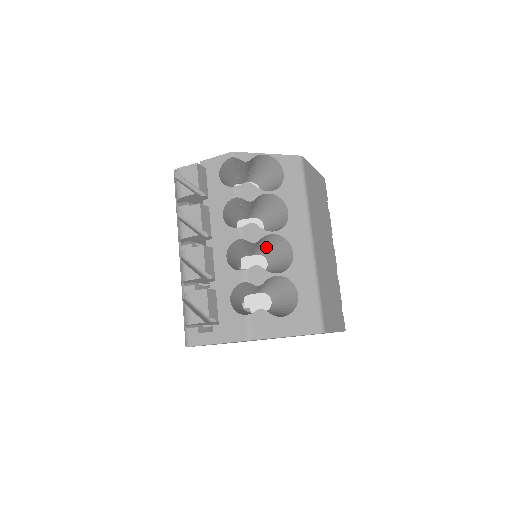
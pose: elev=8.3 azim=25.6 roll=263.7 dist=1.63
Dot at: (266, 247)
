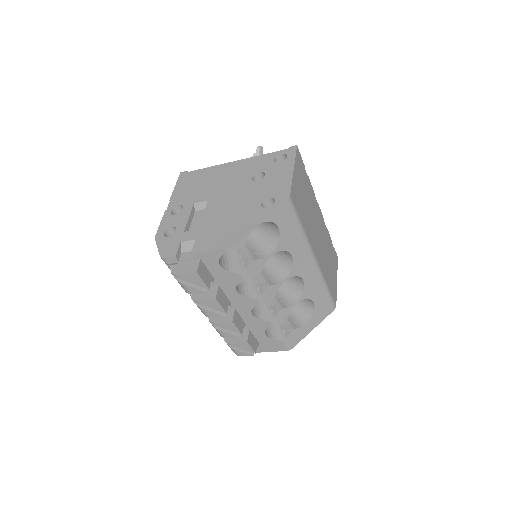
Dot at: occluded
